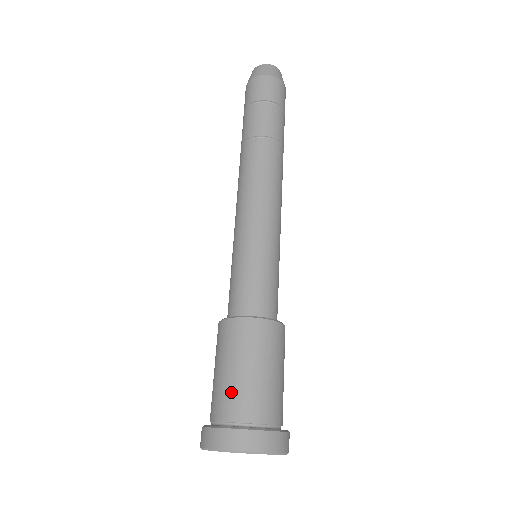
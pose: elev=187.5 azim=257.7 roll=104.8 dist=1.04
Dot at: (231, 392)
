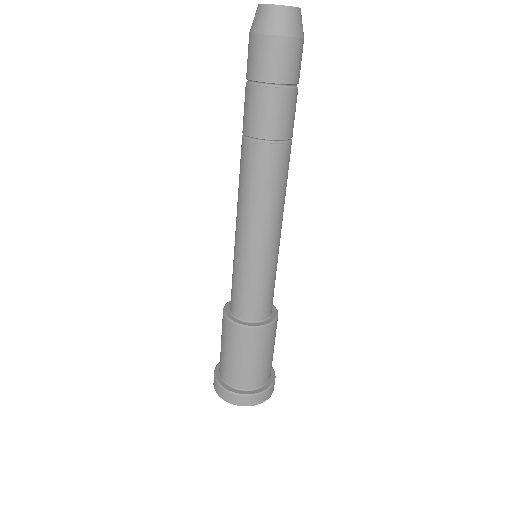
Dot at: (242, 373)
